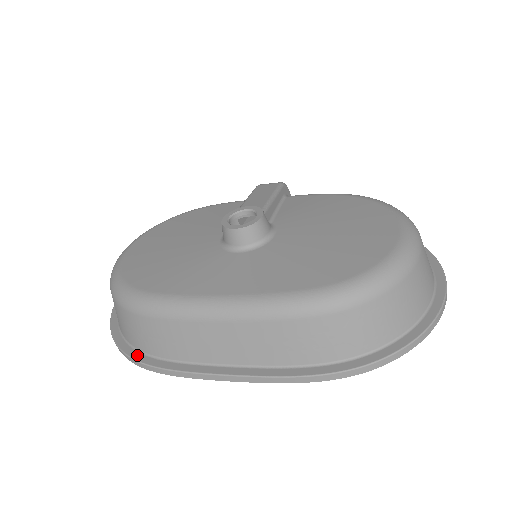
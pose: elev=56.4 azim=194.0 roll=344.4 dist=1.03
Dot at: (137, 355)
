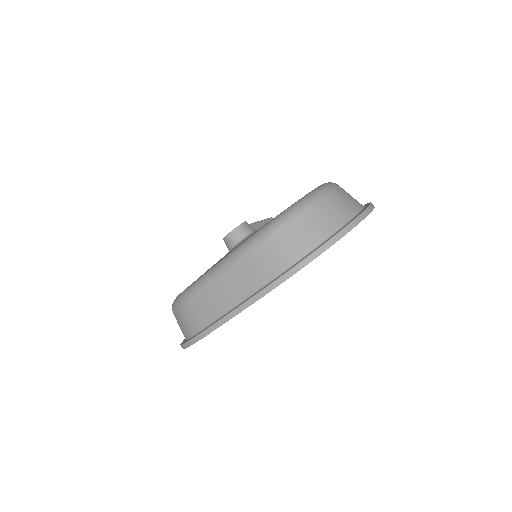
Dot at: occluded
